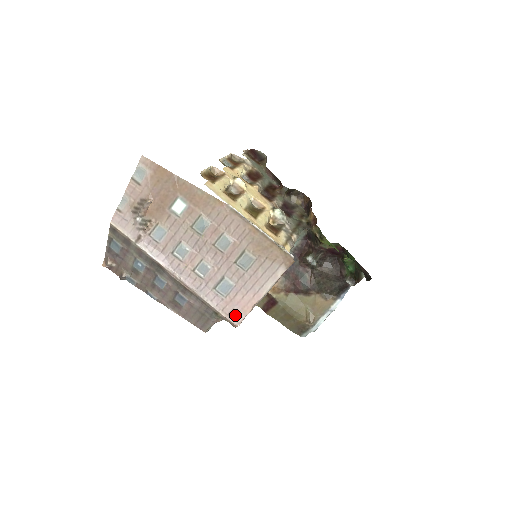
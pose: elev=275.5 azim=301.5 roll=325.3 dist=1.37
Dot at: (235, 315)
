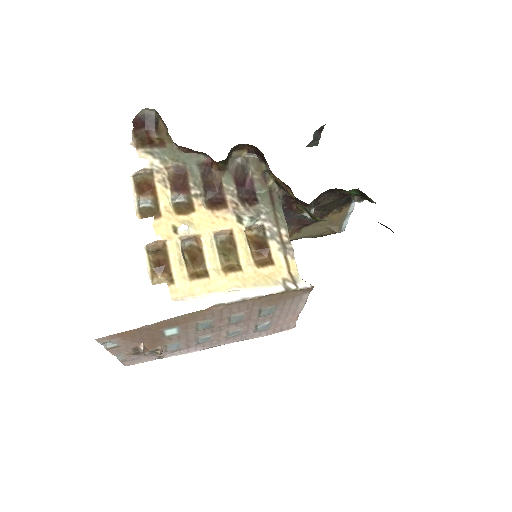
Dot at: (287, 327)
